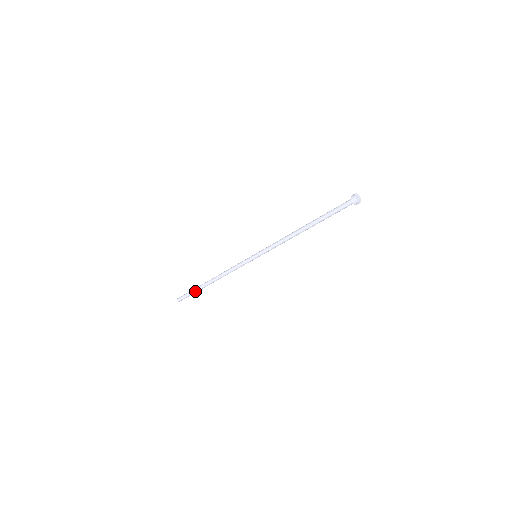
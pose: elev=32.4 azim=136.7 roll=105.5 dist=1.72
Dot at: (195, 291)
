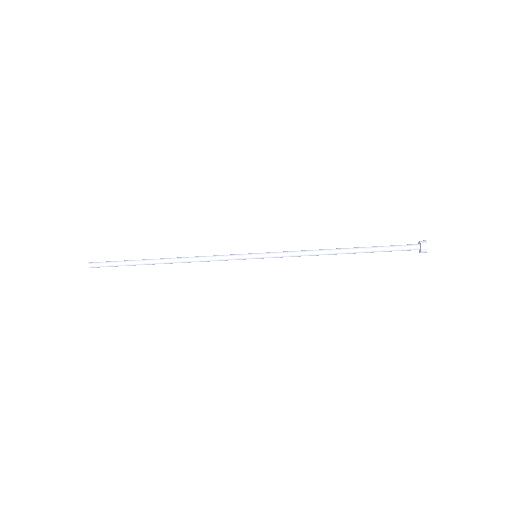
Dot at: (130, 265)
